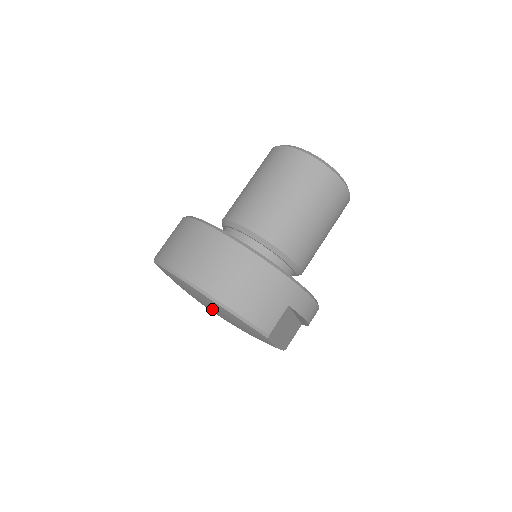
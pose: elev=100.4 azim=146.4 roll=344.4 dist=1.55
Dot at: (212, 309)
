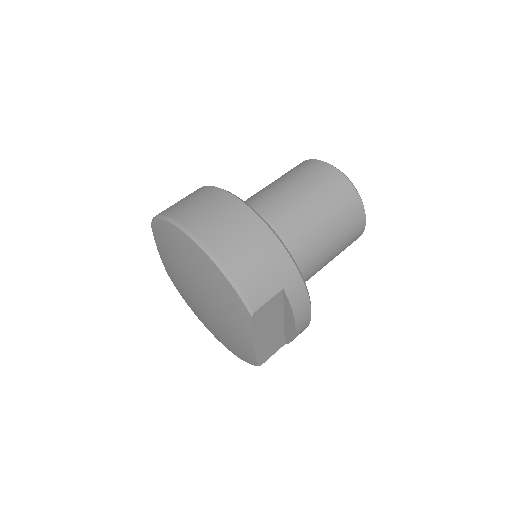
Dot at: (198, 279)
